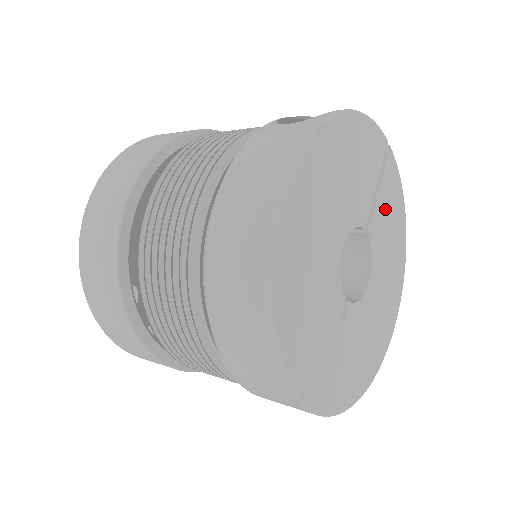
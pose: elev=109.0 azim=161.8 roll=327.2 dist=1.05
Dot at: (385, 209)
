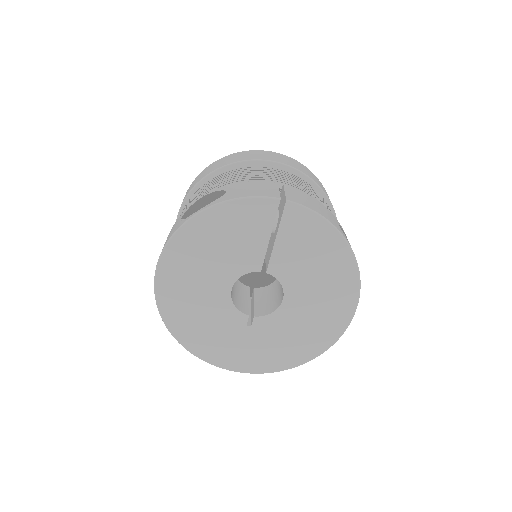
Dot at: (294, 248)
